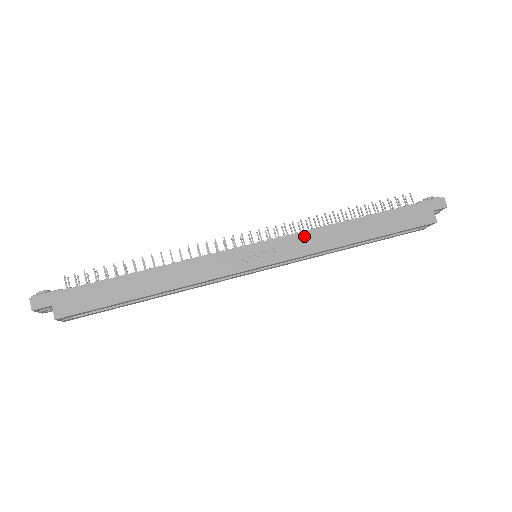
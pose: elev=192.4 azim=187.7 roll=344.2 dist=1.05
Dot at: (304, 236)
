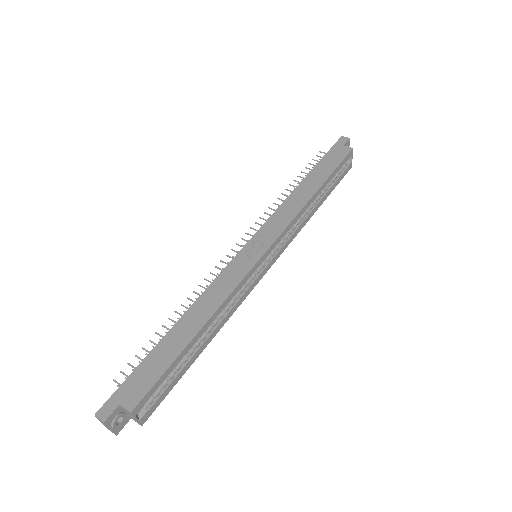
Dot at: (276, 215)
